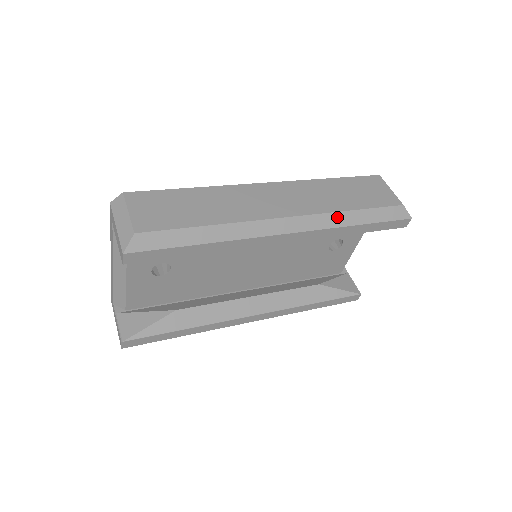
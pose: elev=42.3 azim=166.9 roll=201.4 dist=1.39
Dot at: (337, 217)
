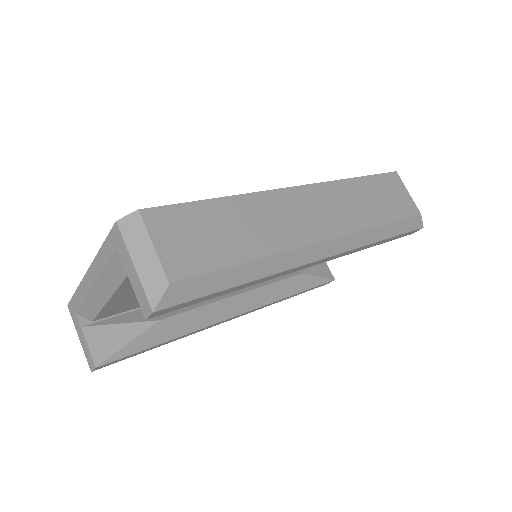
Dot at: (369, 234)
